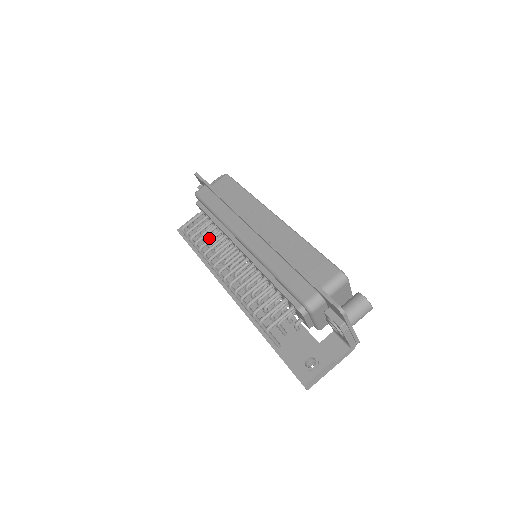
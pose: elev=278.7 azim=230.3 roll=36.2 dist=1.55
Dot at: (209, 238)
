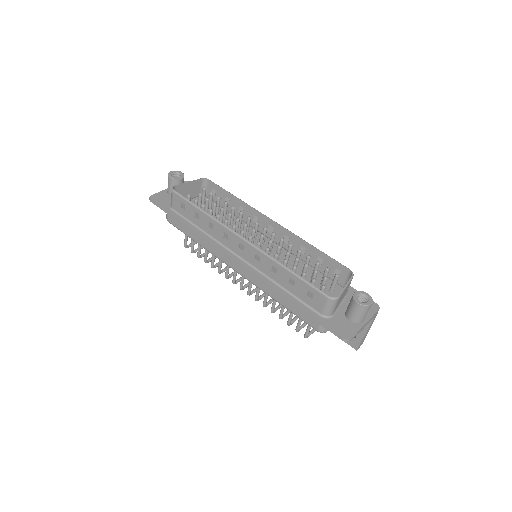
Dot at: occluded
